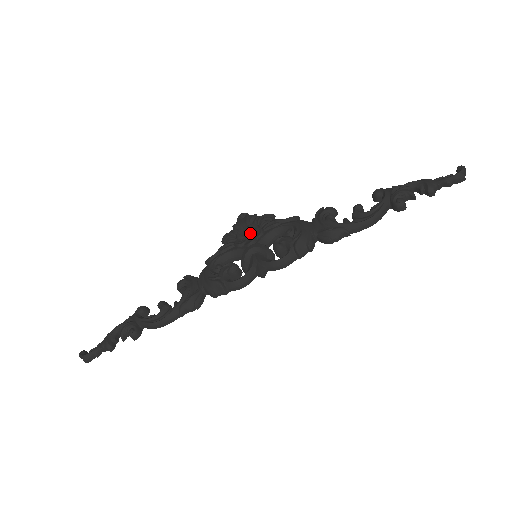
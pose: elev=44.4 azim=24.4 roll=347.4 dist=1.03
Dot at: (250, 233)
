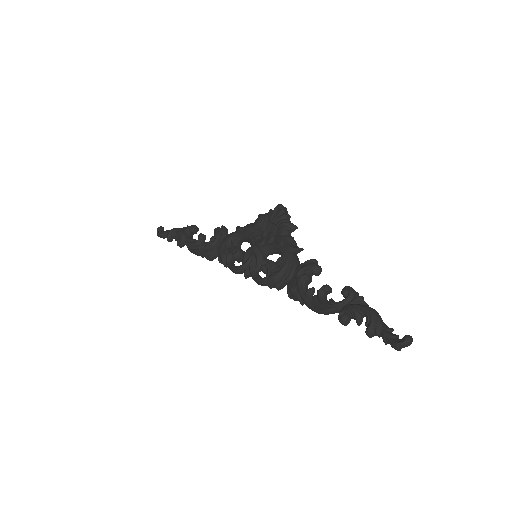
Dot at: (265, 234)
